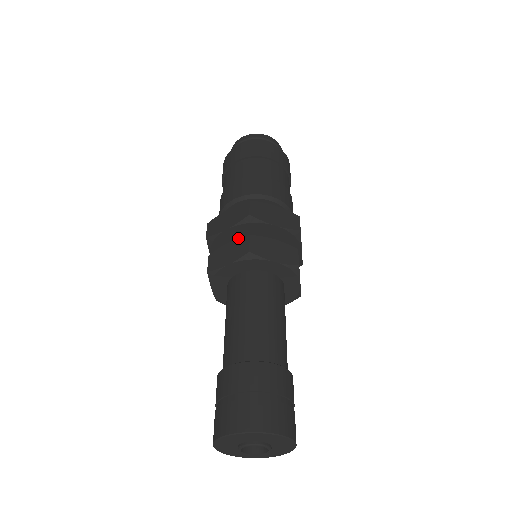
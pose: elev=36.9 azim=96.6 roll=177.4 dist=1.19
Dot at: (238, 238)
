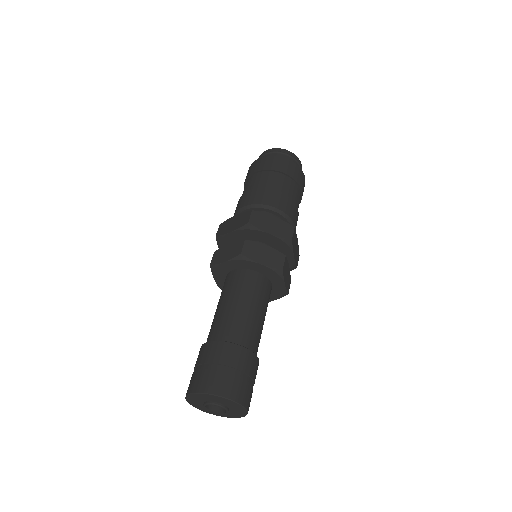
Dot at: occluded
